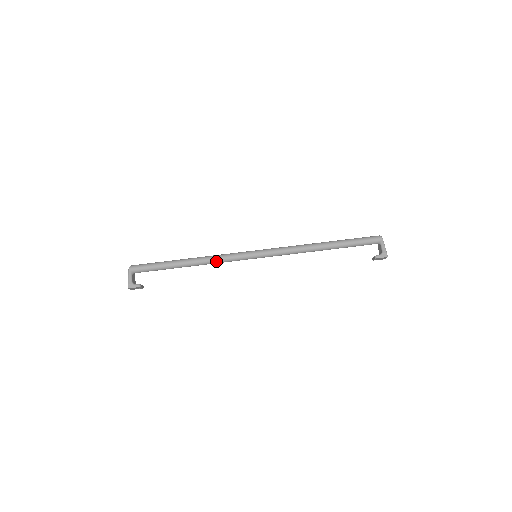
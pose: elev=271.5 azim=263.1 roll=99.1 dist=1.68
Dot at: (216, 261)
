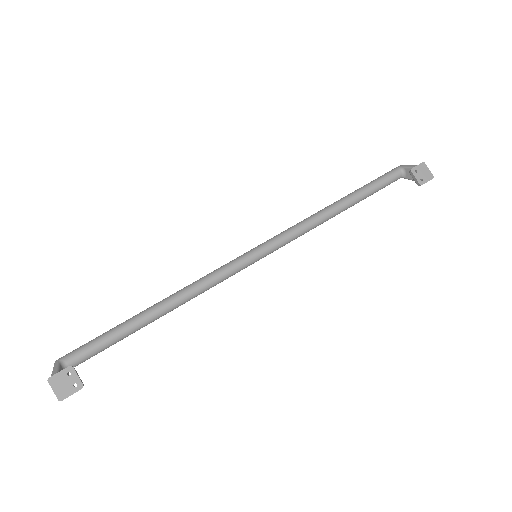
Dot at: (197, 282)
